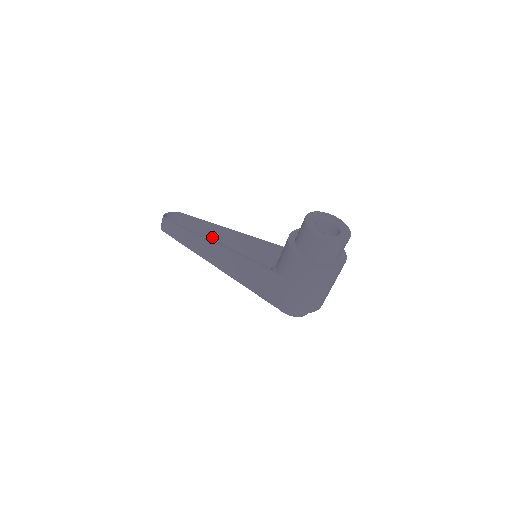
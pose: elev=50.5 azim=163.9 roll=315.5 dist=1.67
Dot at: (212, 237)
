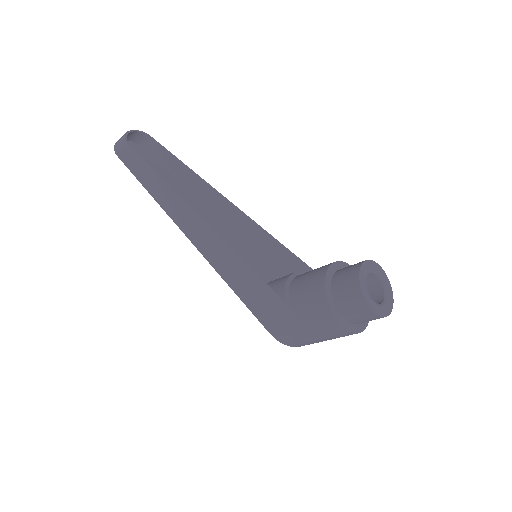
Dot at: (189, 189)
